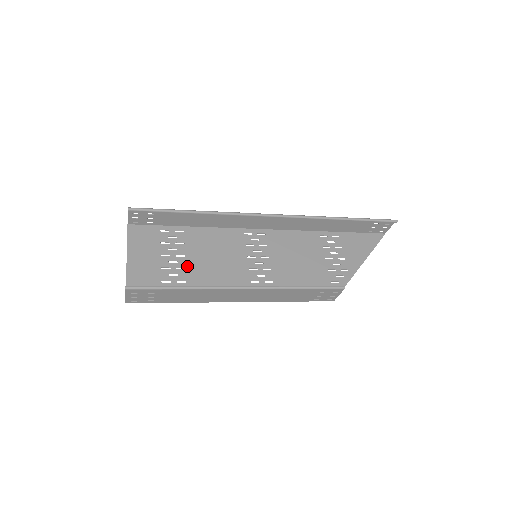
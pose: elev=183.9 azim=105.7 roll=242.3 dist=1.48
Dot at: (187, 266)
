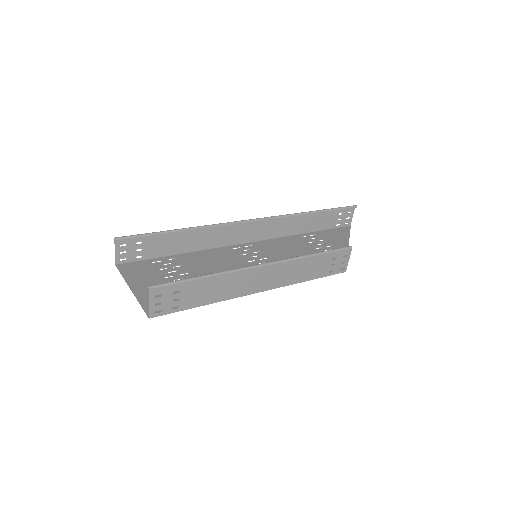
Dot at: occluded
